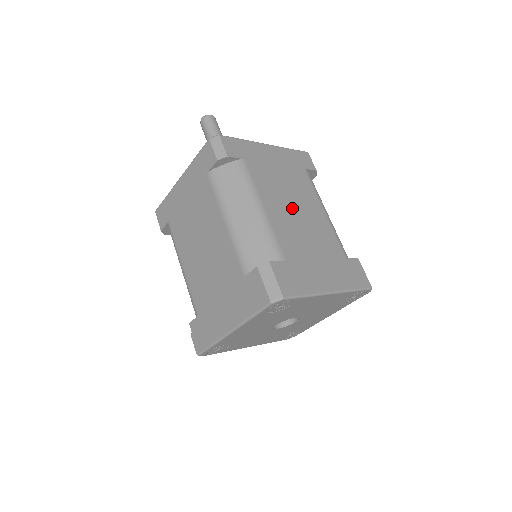
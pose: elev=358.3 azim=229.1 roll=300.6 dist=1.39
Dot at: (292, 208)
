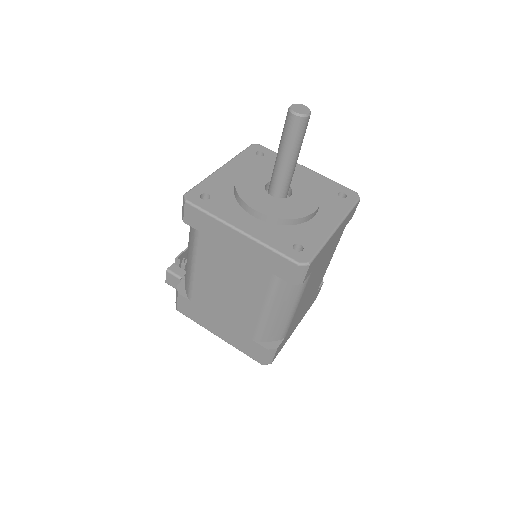
Dot at: (313, 284)
